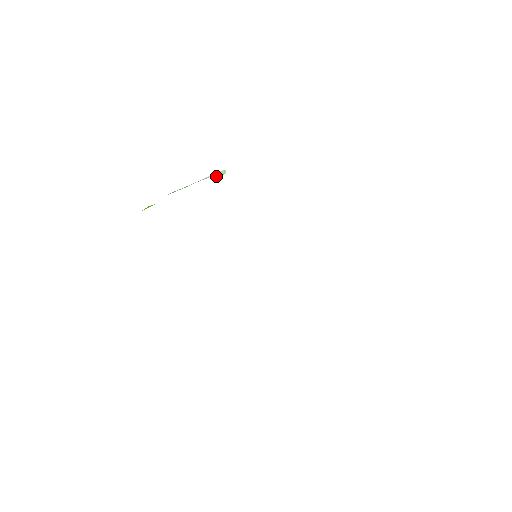
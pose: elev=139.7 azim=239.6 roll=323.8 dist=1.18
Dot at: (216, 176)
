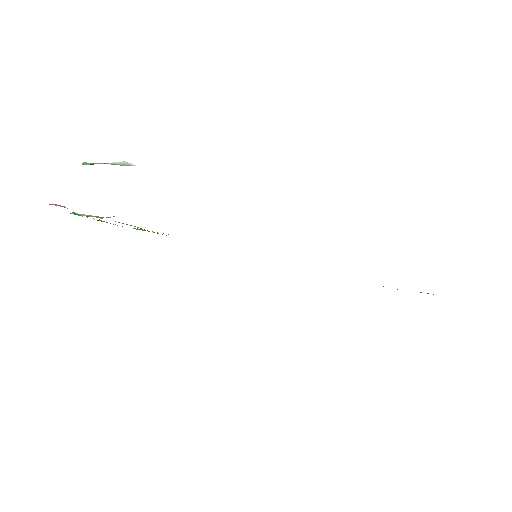
Dot at: occluded
